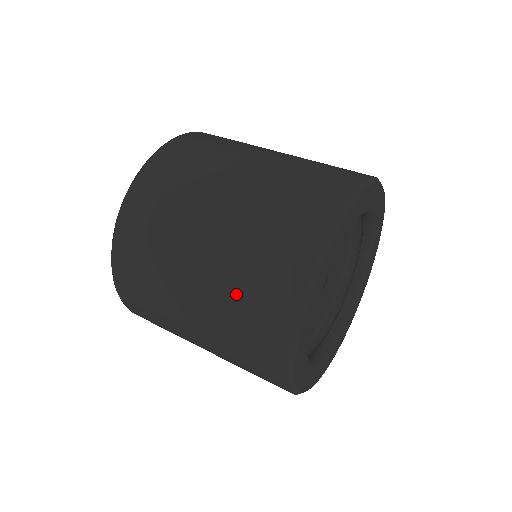
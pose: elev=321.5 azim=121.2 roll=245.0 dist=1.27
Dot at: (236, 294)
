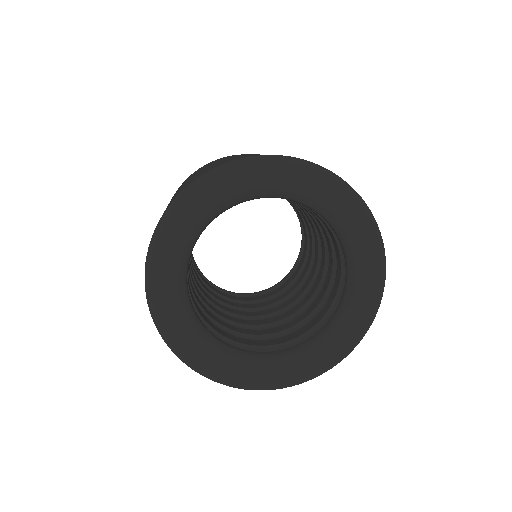
Dot at: occluded
